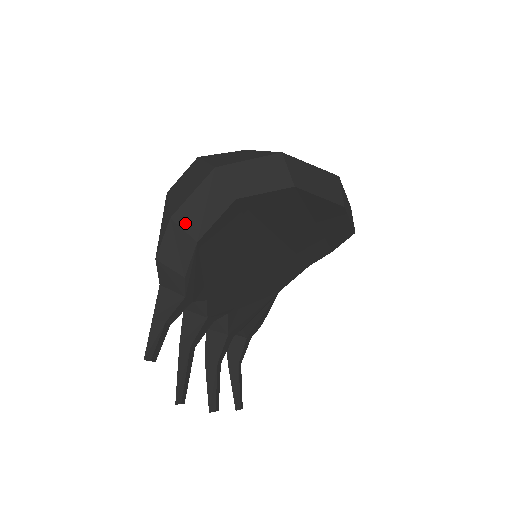
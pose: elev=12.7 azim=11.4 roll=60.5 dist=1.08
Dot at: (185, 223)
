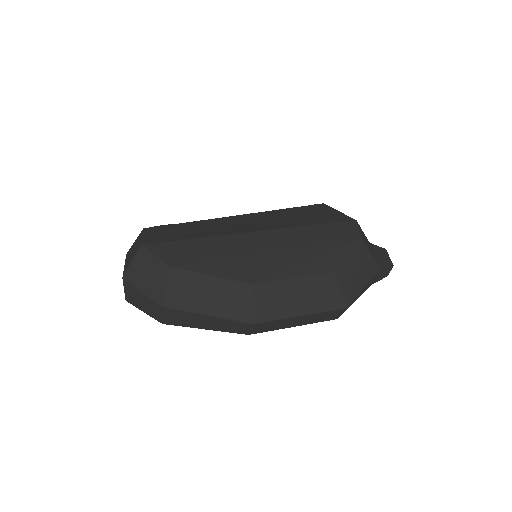
Dot at: occluded
